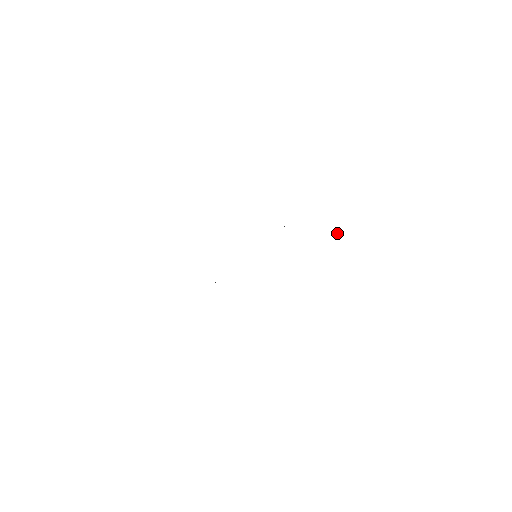
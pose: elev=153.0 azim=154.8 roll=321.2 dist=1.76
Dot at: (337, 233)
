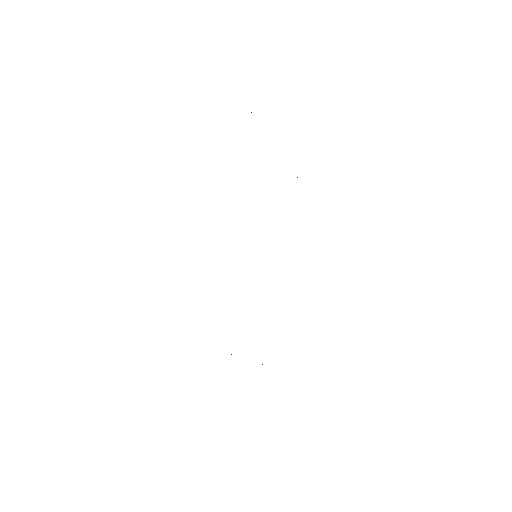
Dot at: occluded
